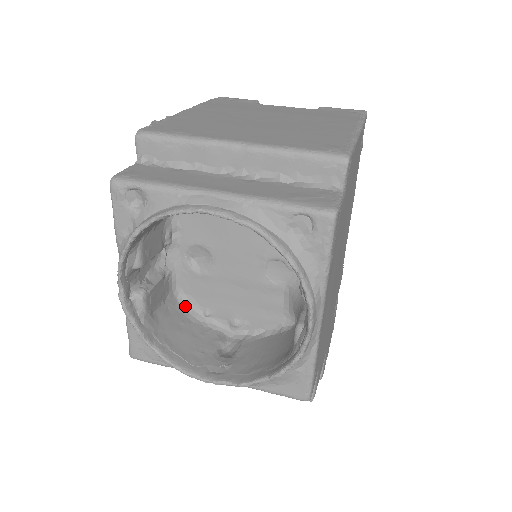
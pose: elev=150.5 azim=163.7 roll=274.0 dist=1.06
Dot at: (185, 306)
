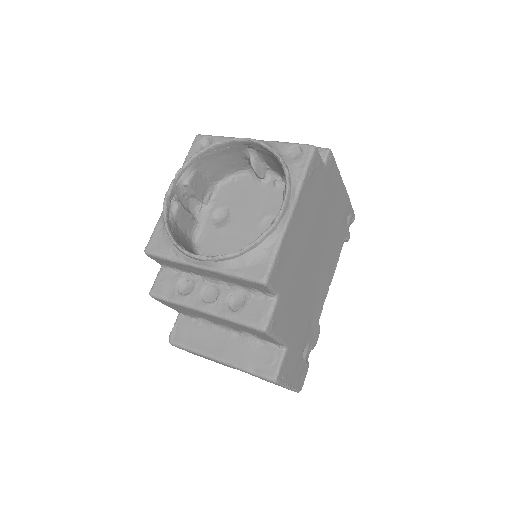
Dot at: (196, 249)
